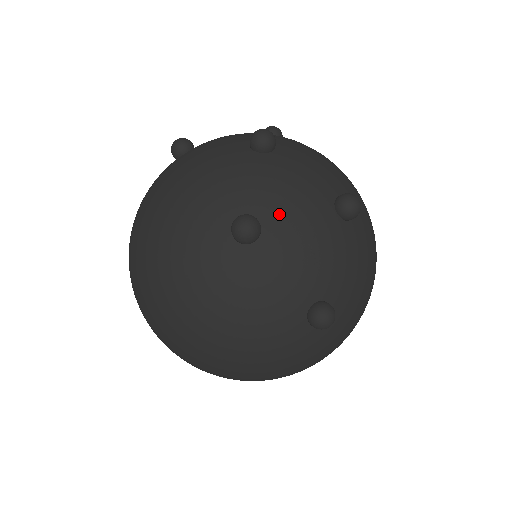
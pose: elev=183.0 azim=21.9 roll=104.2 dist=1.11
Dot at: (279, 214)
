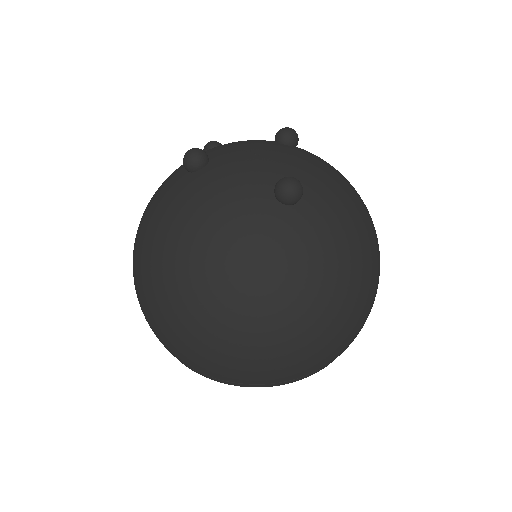
Dot at: (223, 149)
